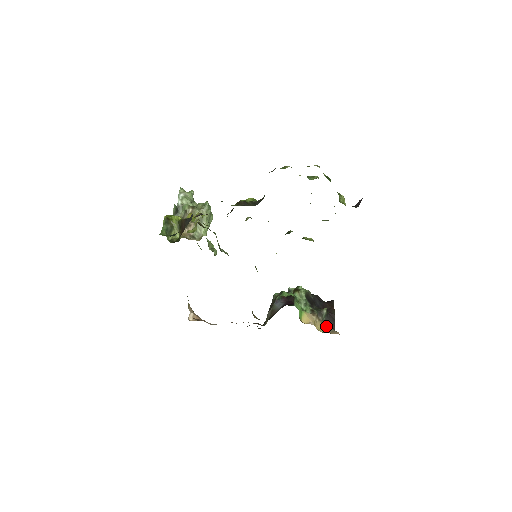
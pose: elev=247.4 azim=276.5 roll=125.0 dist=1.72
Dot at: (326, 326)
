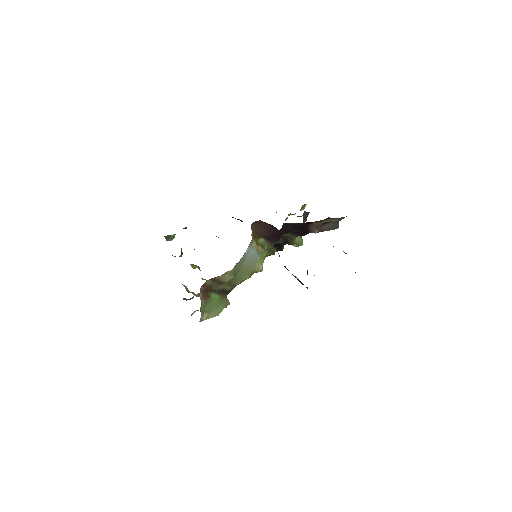
Dot at: occluded
